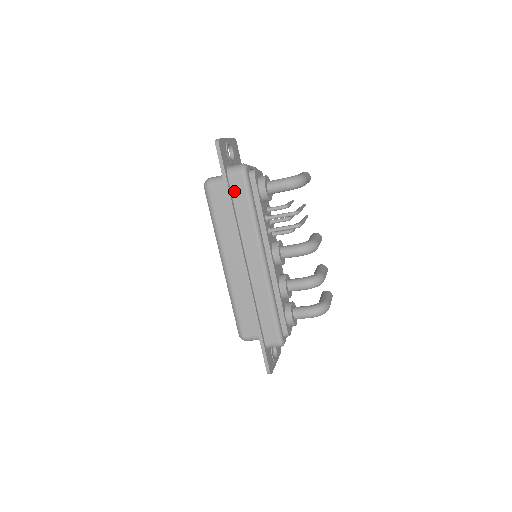
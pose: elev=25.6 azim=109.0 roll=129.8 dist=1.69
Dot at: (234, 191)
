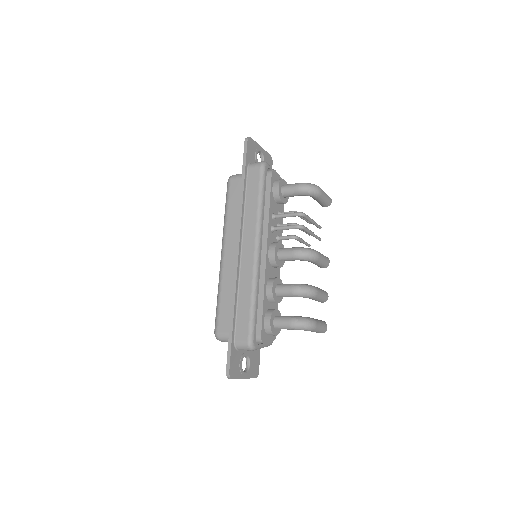
Dot at: (249, 181)
